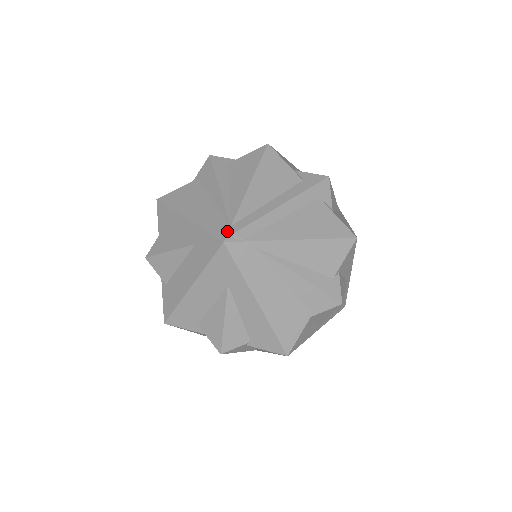
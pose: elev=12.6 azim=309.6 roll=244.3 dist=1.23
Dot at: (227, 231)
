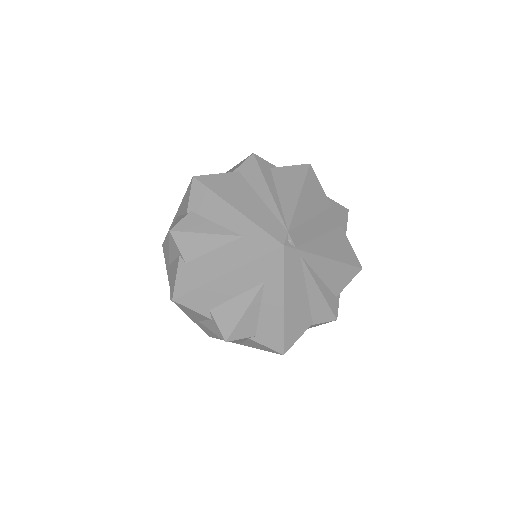
Dot at: (285, 235)
